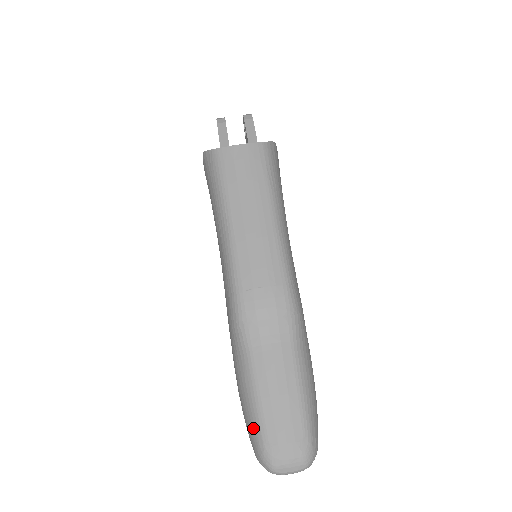
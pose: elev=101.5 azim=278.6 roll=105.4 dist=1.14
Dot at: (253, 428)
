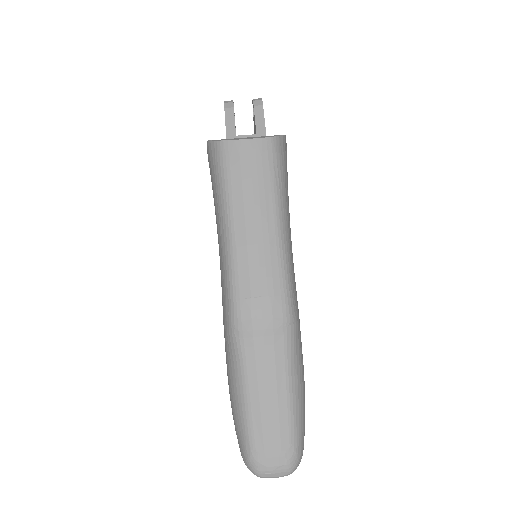
Dot at: (241, 433)
